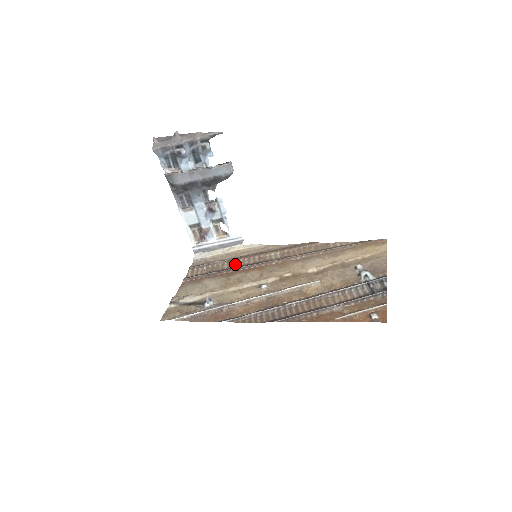
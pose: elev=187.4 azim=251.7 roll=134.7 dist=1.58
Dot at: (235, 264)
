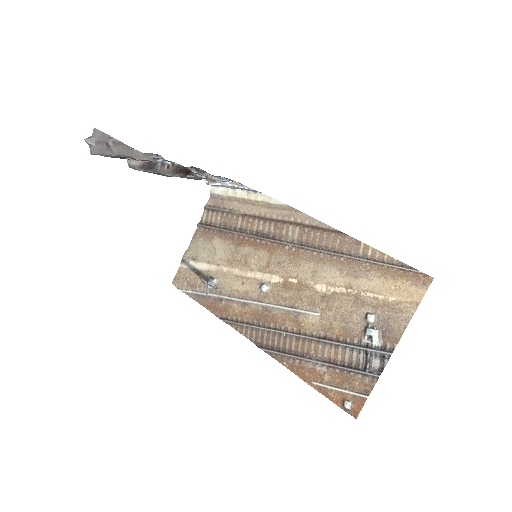
Dot at: (249, 224)
